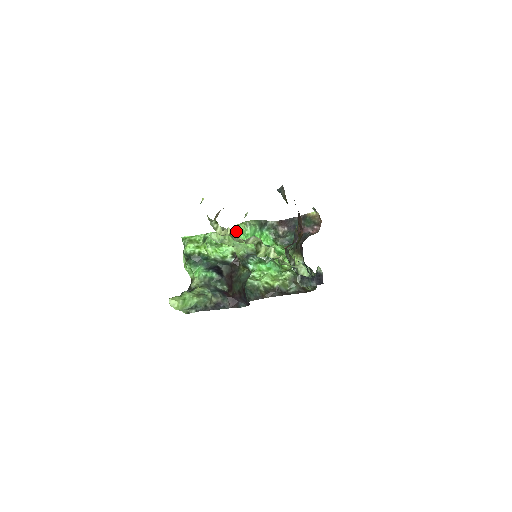
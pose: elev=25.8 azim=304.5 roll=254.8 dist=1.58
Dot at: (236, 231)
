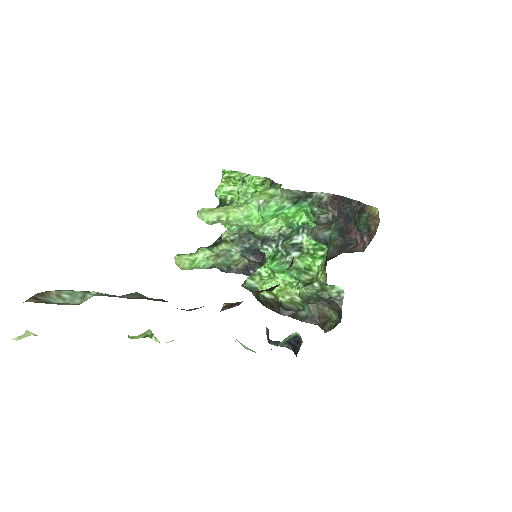
Dot at: (249, 205)
